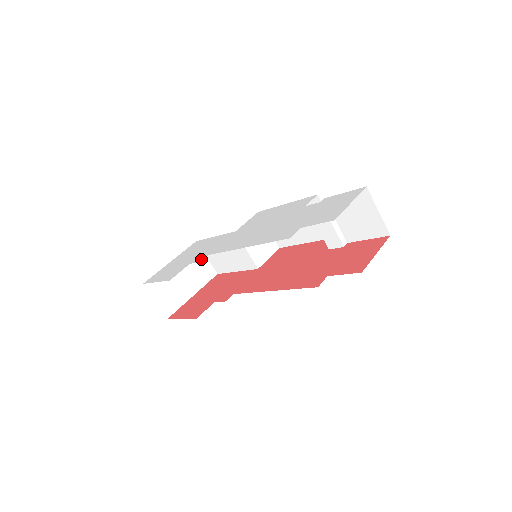
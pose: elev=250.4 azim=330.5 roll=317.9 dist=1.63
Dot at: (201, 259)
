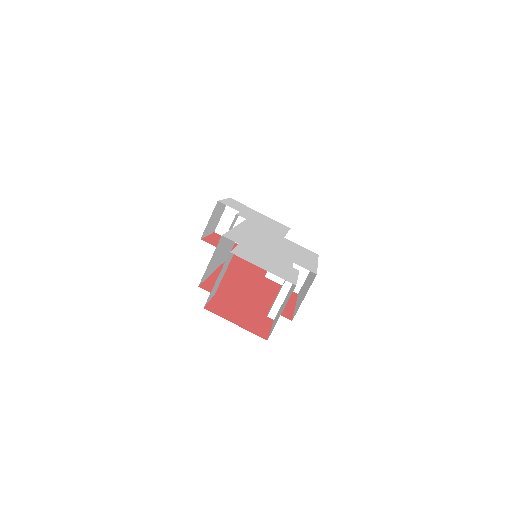
Dot at: (242, 215)
